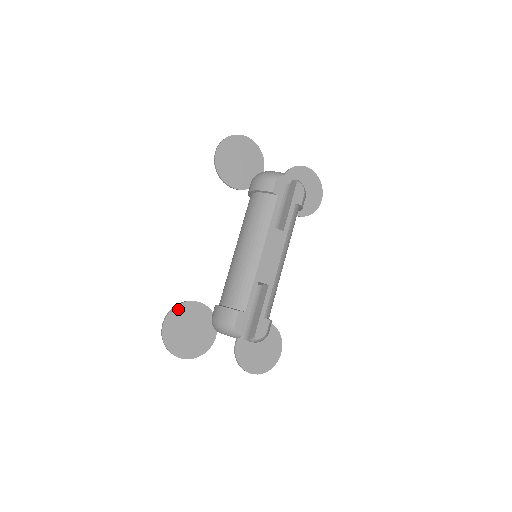
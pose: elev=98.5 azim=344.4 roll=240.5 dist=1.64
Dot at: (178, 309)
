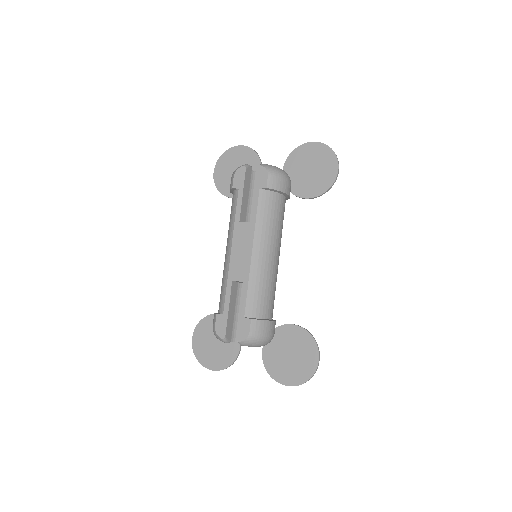
Dot at: (202, 323)
